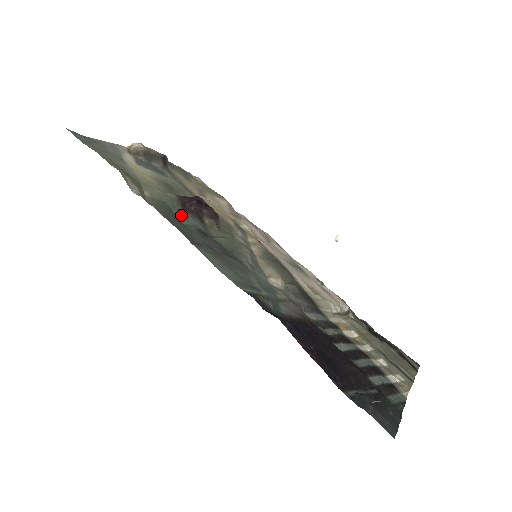
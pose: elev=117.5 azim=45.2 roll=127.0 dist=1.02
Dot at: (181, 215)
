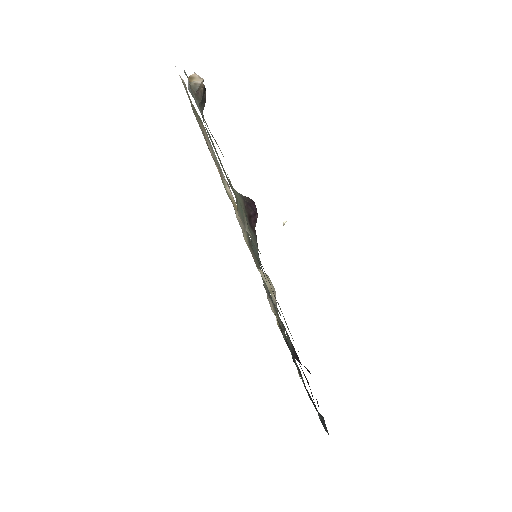
Dot at: occluded
